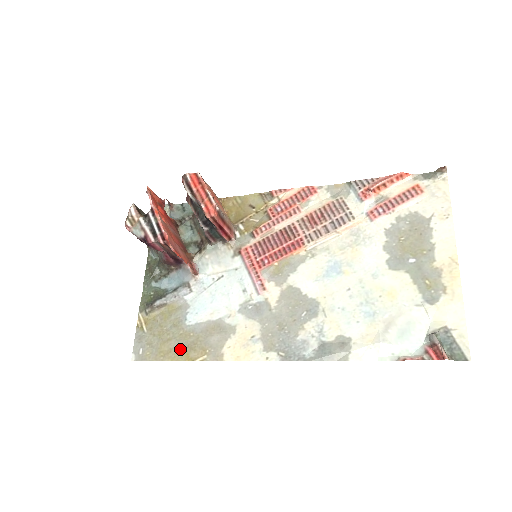
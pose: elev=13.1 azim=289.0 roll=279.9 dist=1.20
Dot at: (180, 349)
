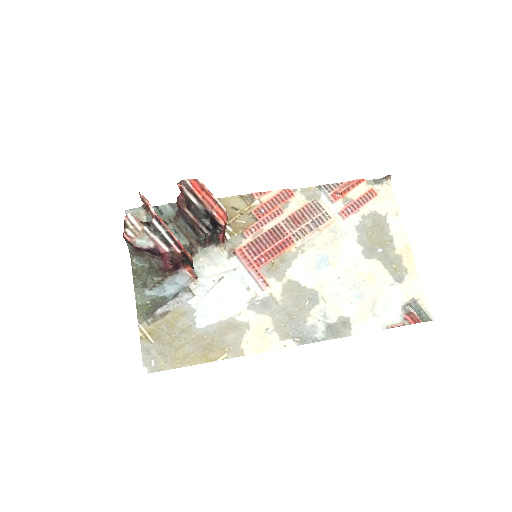
Dot at: (197, 353)
